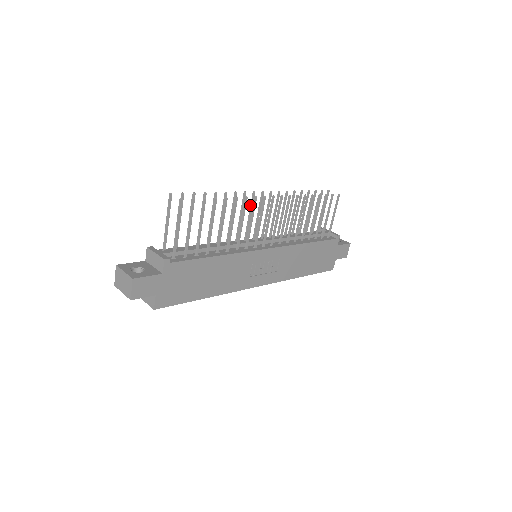
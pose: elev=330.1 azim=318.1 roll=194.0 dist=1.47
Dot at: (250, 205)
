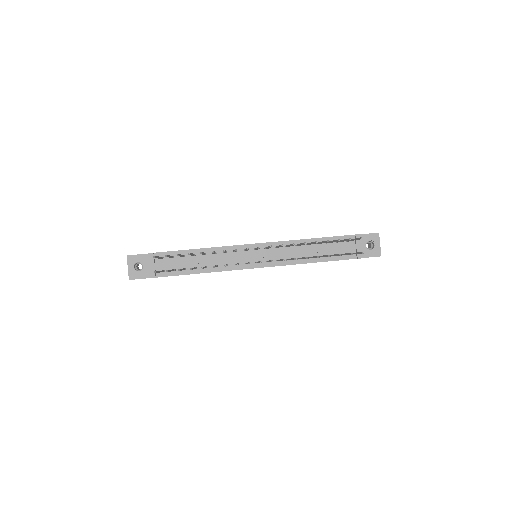
Dot at: occluded
